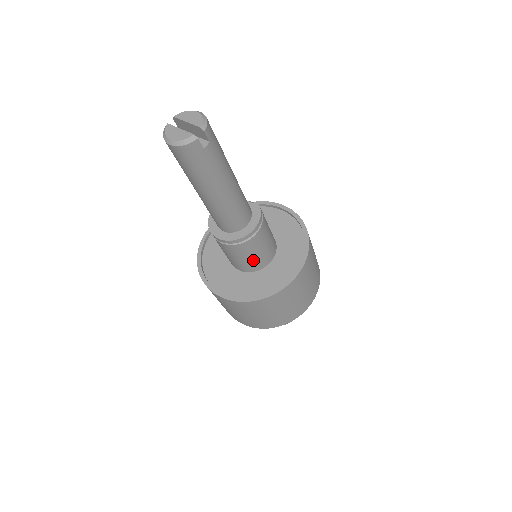
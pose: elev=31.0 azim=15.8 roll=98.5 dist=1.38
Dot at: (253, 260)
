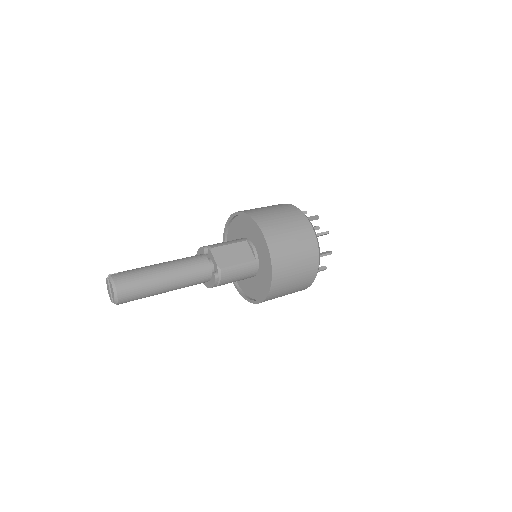
Dot at: occluded
